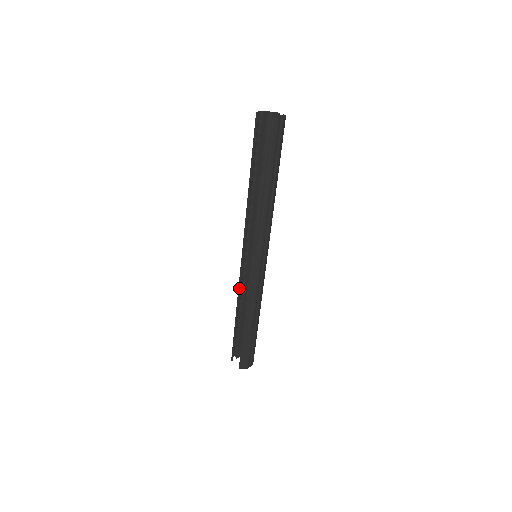
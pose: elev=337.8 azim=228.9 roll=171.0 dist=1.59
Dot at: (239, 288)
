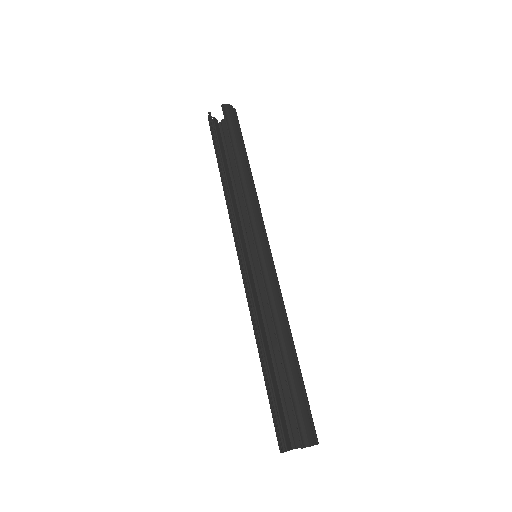
Dot at: (250, 304)
